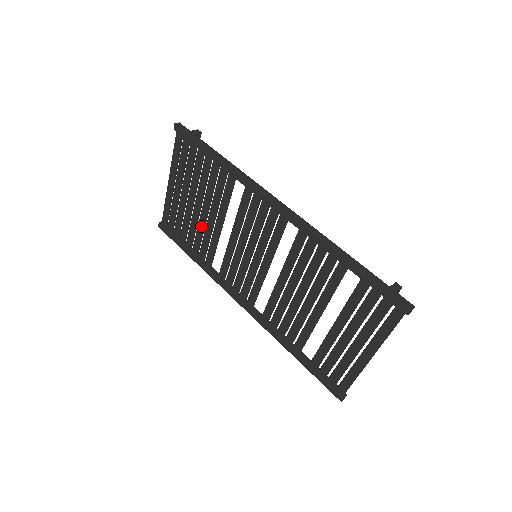
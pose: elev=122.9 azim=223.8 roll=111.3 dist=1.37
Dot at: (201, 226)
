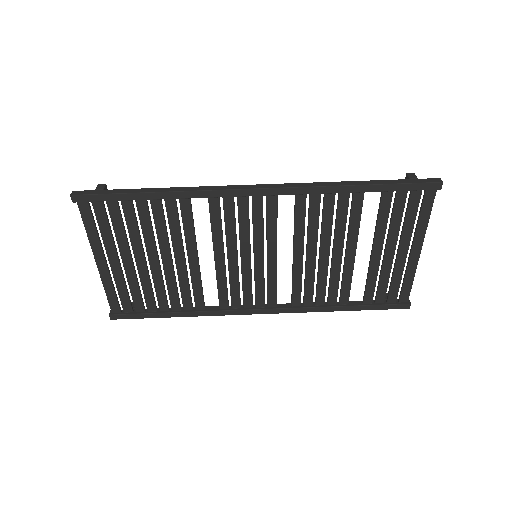
Dot at: (170, 277)
